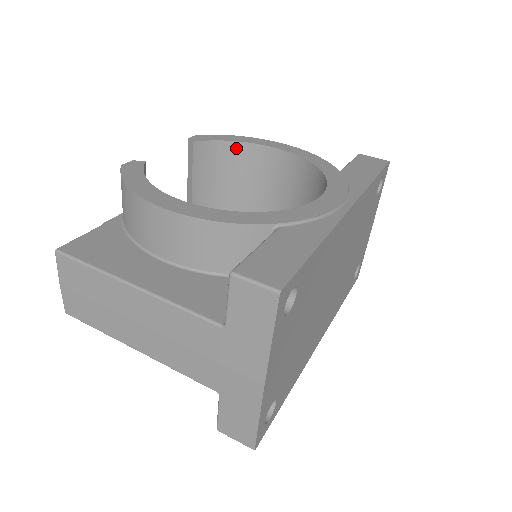
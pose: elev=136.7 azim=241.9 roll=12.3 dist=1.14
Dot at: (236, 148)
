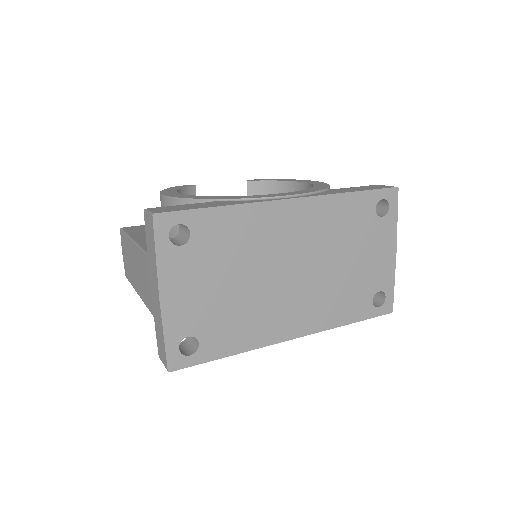
Dot at: (280, 186)
